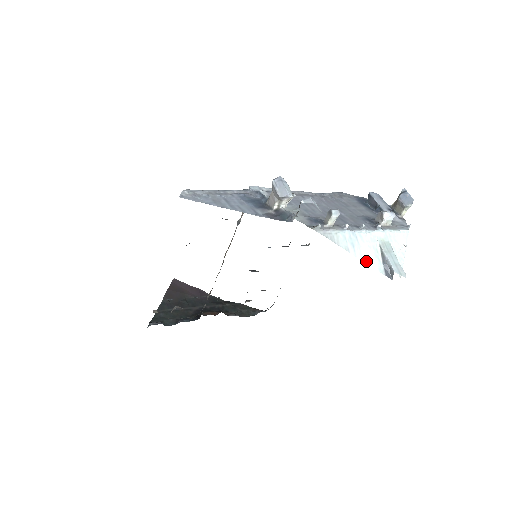
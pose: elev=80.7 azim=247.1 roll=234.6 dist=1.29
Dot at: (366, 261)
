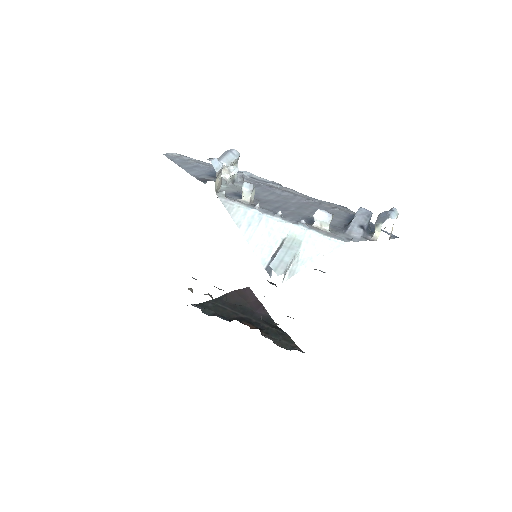
Dot at: (253, 245)
